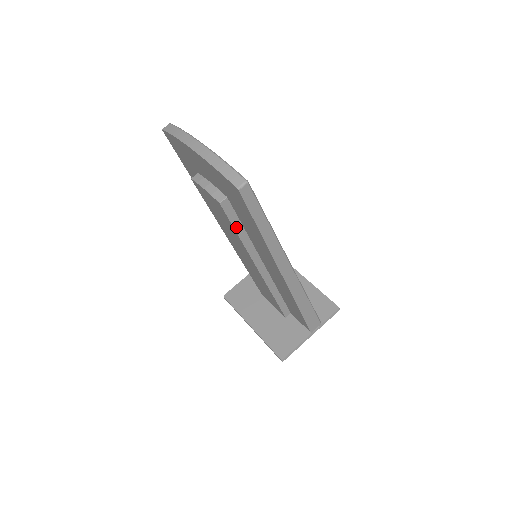
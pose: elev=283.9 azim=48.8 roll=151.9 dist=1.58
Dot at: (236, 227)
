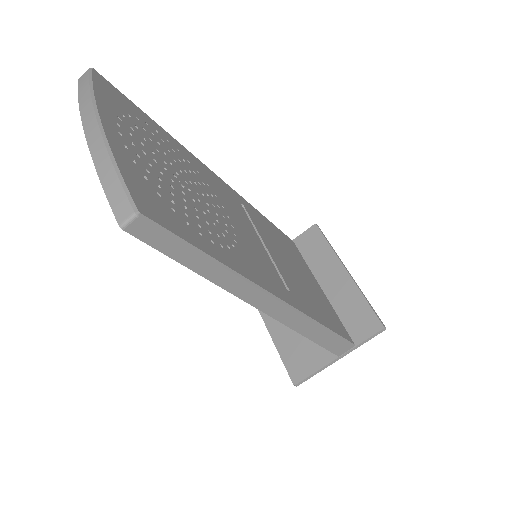
Dot at: occluded
